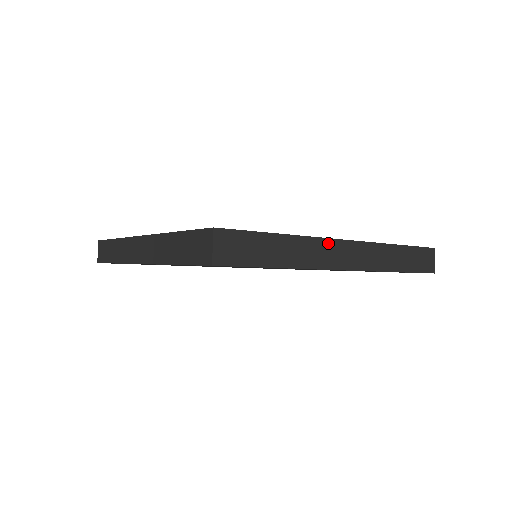
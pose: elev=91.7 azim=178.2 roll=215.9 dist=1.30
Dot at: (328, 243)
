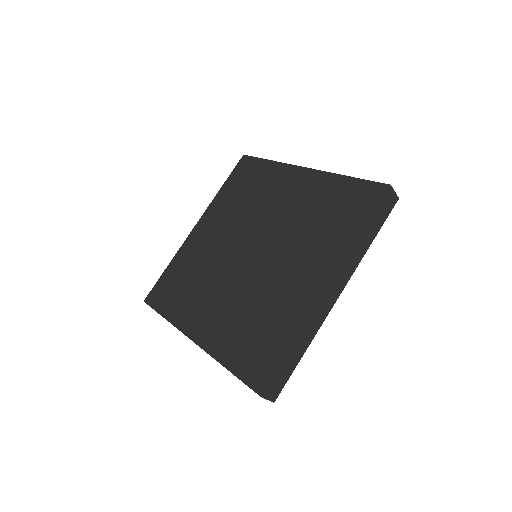
Dot at: (319, 306)
